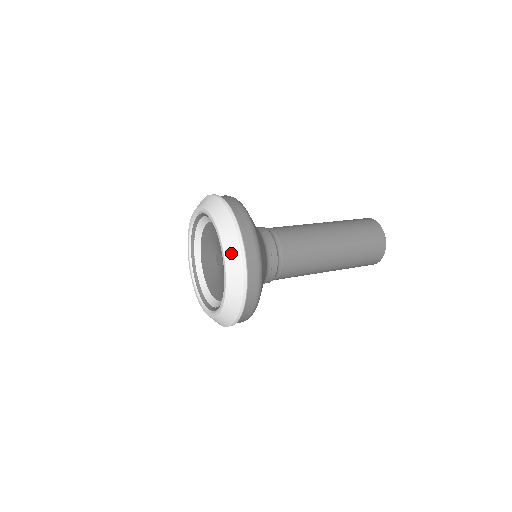
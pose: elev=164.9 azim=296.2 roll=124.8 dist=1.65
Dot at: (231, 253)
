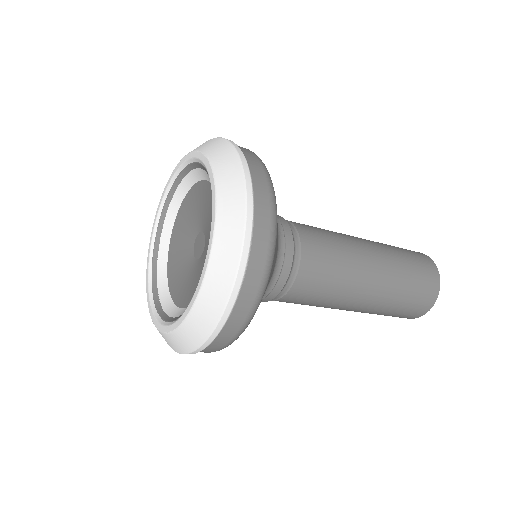
Dot at: (199, 146)
